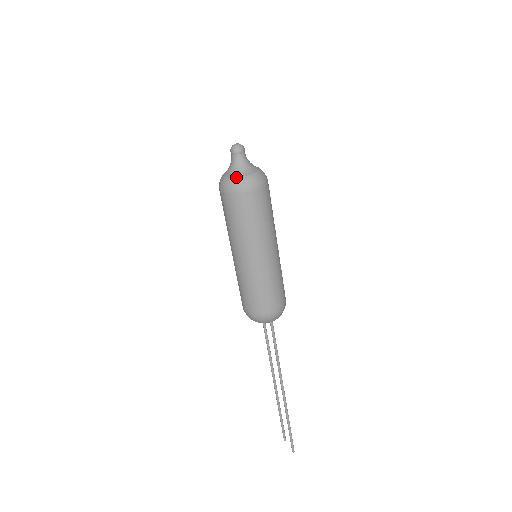
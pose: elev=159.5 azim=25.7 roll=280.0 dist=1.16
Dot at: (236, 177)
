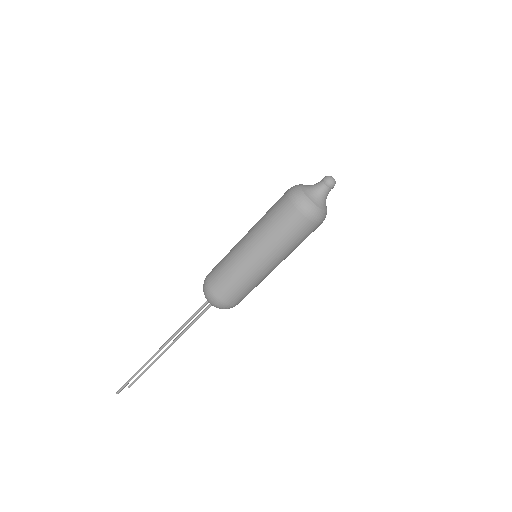
Dot at: (302, 188)
